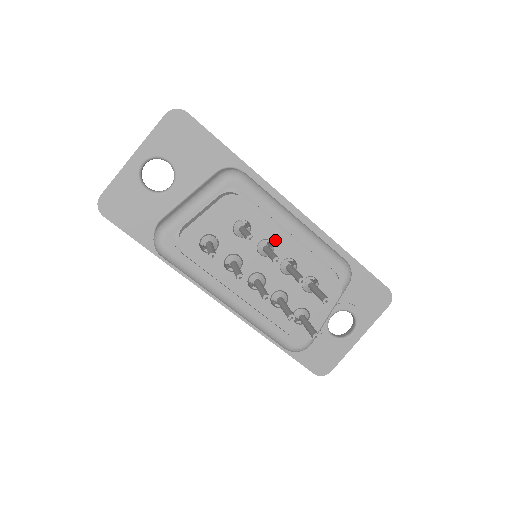
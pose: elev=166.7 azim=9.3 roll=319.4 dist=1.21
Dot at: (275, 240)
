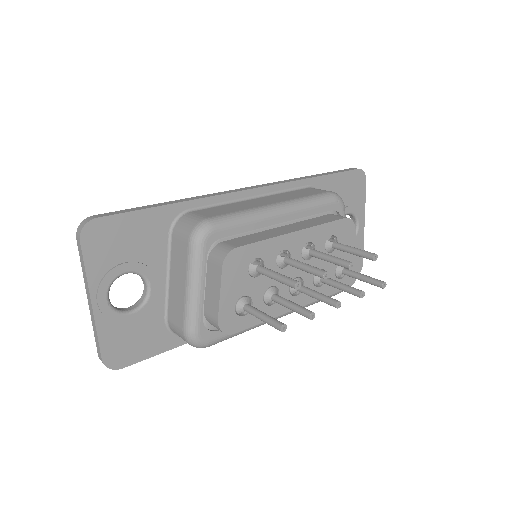
Dot at: (285, 246)
